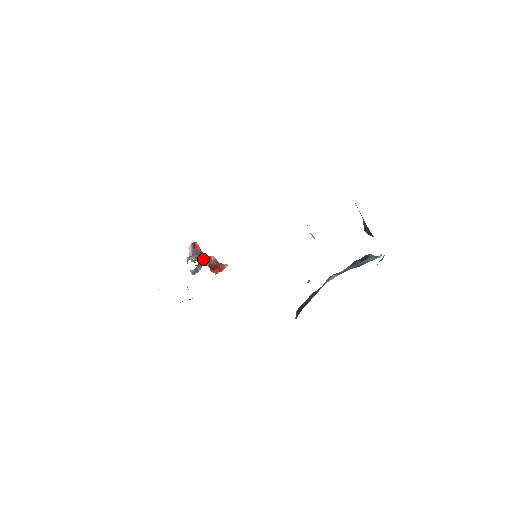
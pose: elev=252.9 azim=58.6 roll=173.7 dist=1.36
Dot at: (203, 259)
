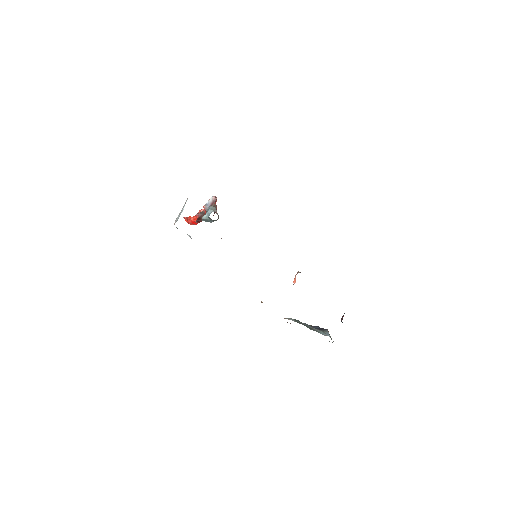
Dot at: (213, 215)
